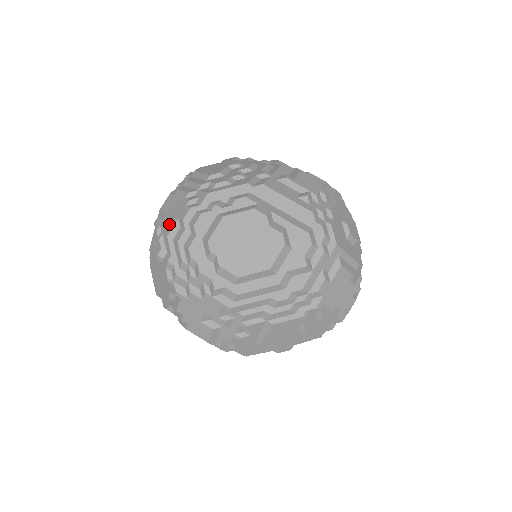
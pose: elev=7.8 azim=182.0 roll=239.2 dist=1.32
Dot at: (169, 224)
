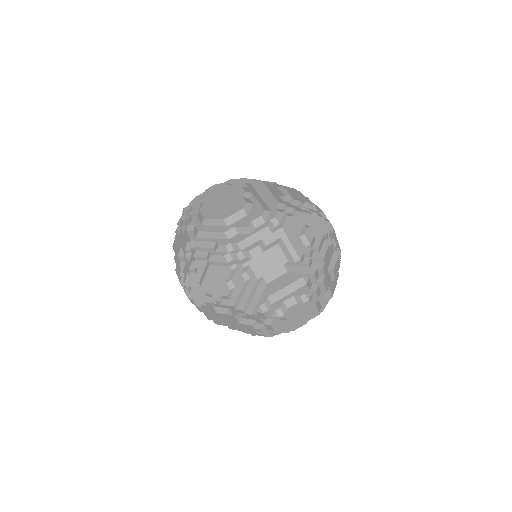
Dot at: occluded
